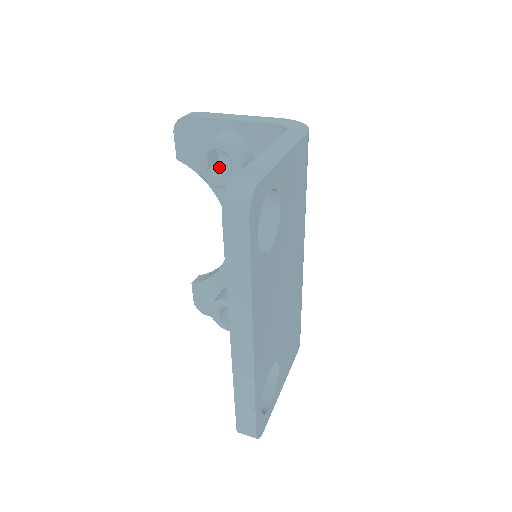
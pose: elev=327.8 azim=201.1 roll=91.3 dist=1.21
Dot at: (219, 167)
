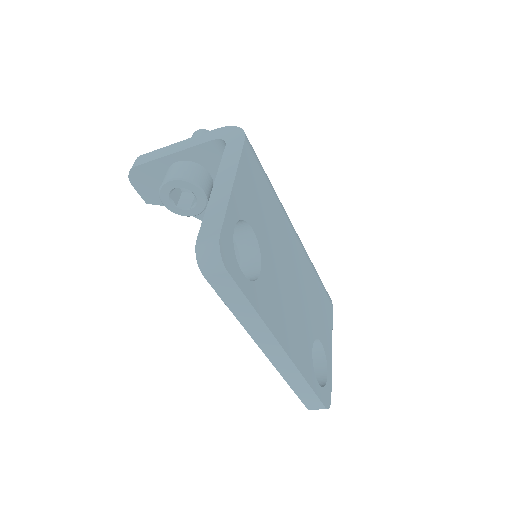
Dot at: (185, 197)
